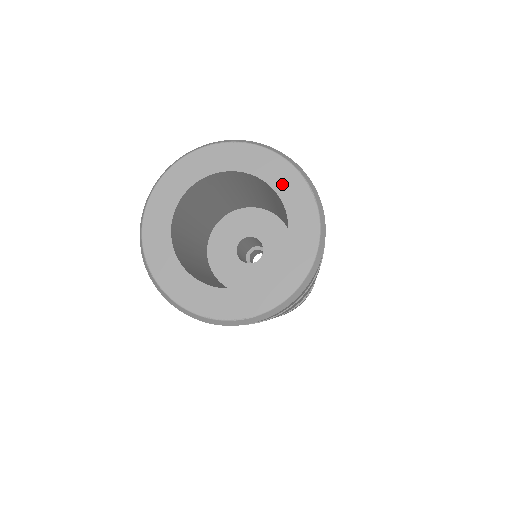
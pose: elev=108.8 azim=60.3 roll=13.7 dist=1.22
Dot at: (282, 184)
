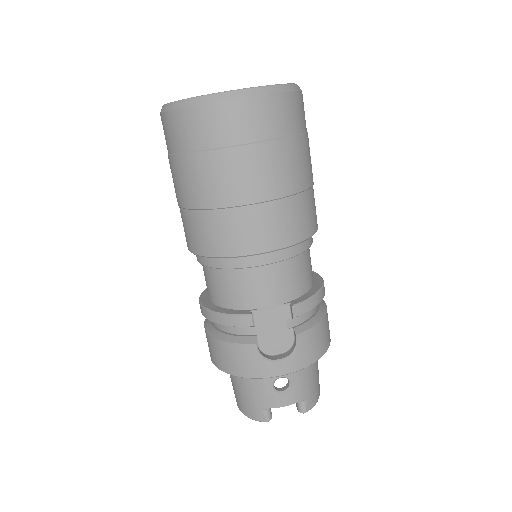
Dot at: occluded
